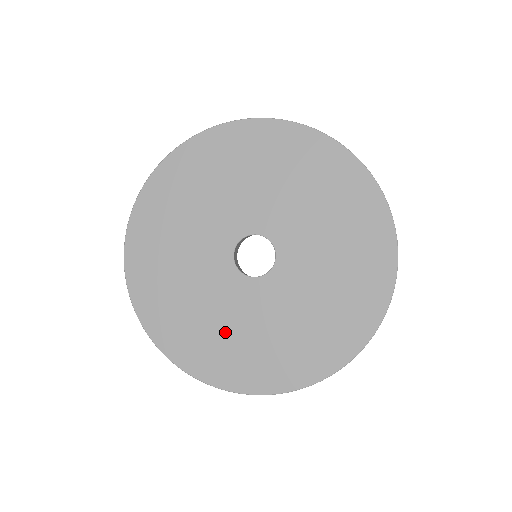
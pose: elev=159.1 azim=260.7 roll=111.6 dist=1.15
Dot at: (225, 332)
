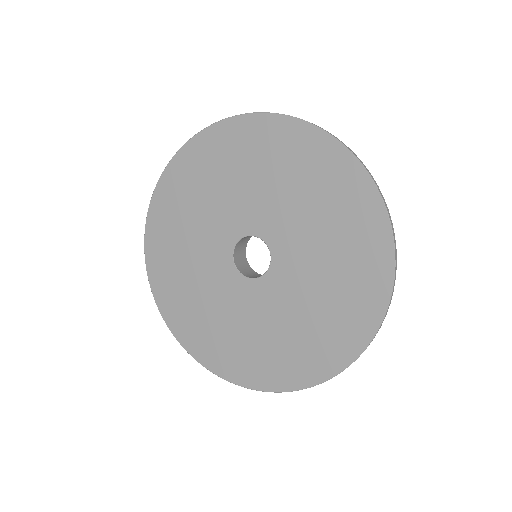
Dot at: (254, 338)
